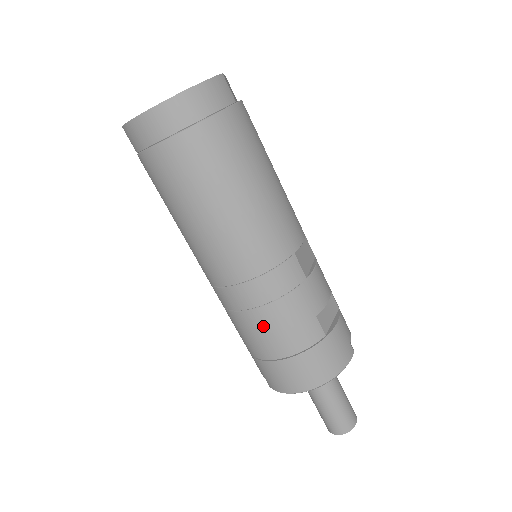
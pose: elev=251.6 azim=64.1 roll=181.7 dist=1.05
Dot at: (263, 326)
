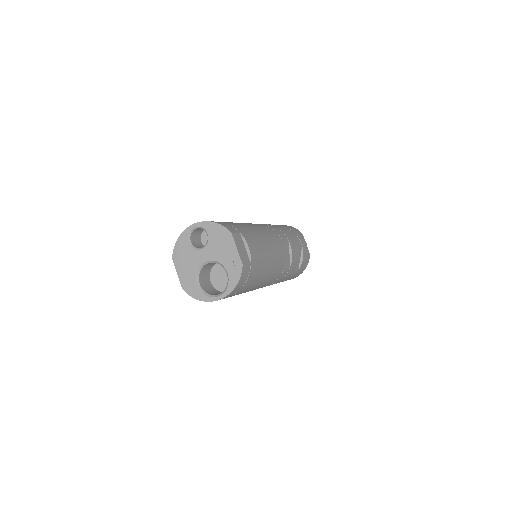
Dot at: occluded
